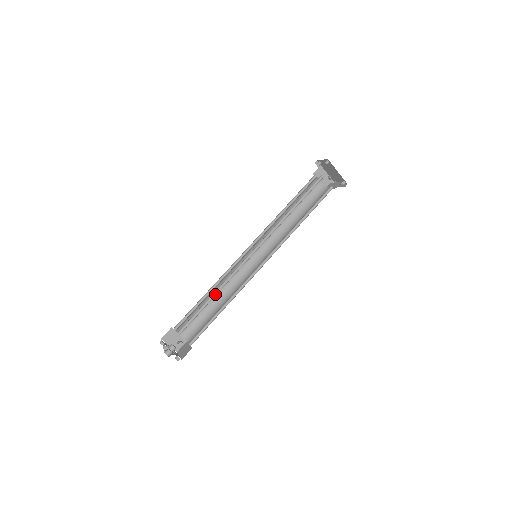
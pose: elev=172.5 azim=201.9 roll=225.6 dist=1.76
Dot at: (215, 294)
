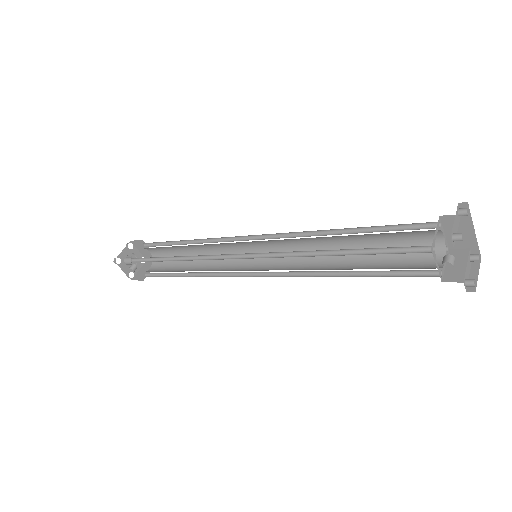
Dot at: (180, 258)
